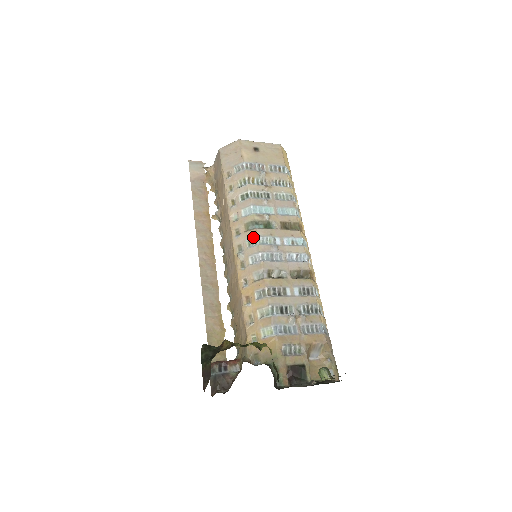
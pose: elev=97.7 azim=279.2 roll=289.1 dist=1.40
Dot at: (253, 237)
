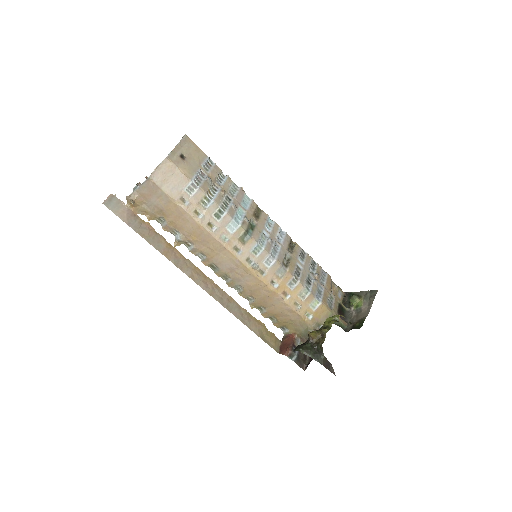
Dot at: (255, 245)
